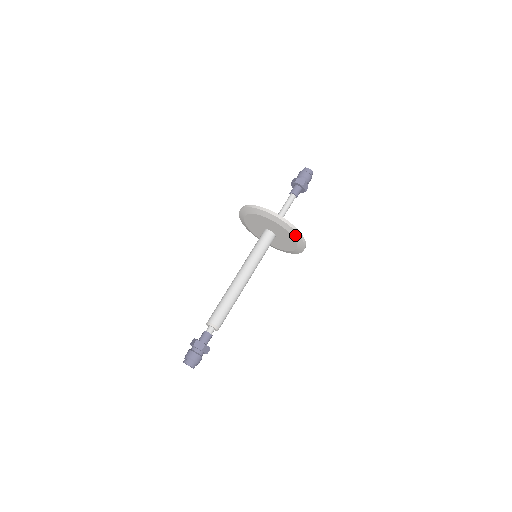
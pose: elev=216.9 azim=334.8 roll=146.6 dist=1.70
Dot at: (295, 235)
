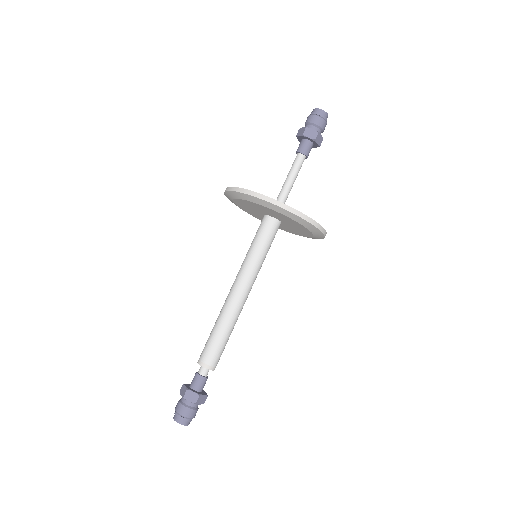
Dot at: (310, 227)
